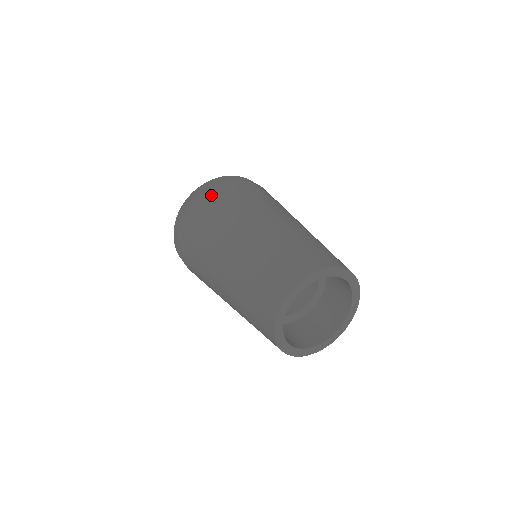
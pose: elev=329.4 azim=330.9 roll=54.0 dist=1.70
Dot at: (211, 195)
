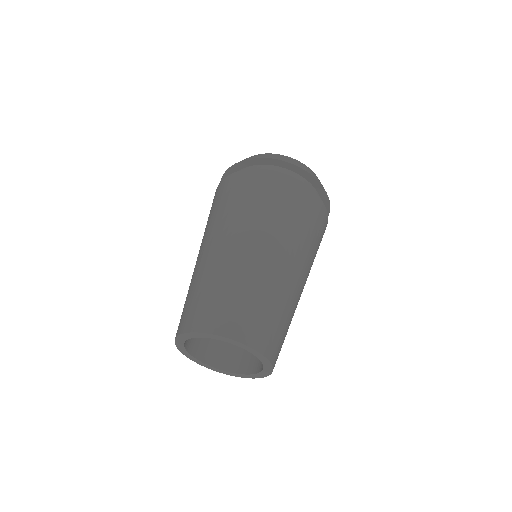
Dot at: occluded
